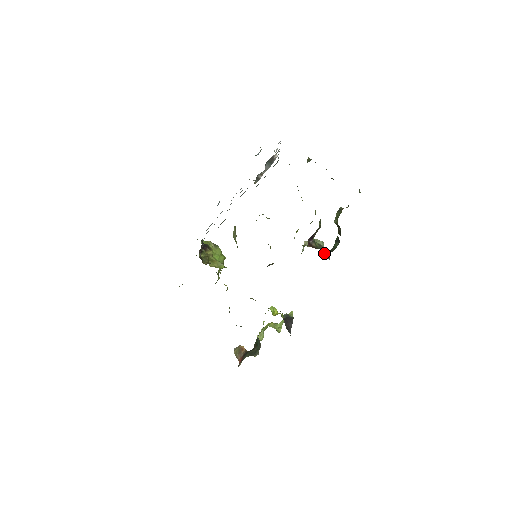
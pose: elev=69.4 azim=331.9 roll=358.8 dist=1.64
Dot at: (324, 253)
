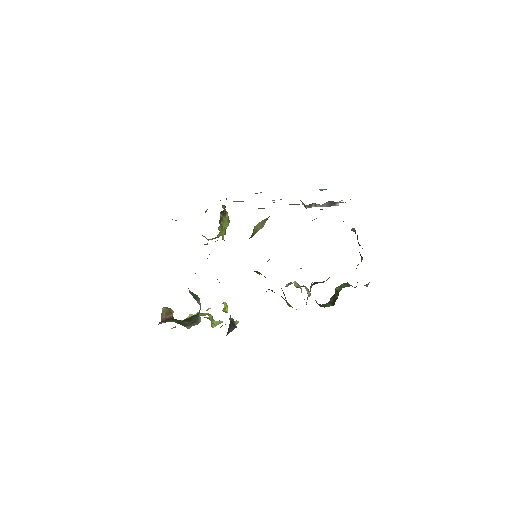
Dot at: (306, 302)
